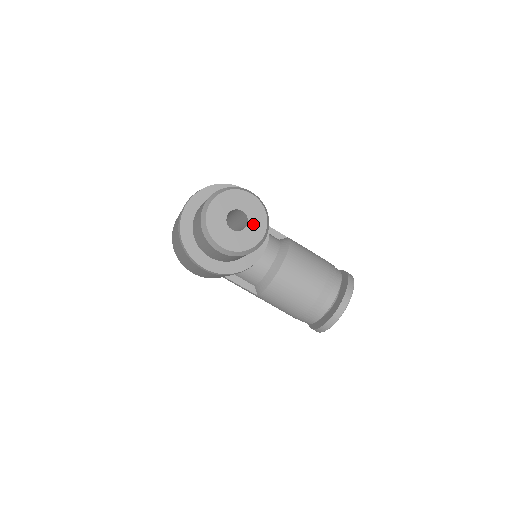
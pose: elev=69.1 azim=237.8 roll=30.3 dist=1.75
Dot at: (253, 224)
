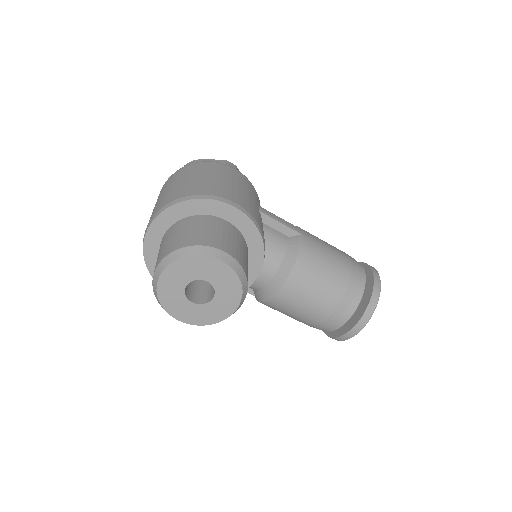
Dot at: (222, 296)
